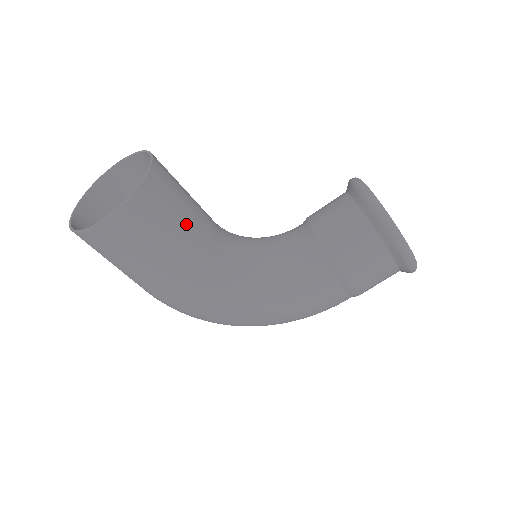
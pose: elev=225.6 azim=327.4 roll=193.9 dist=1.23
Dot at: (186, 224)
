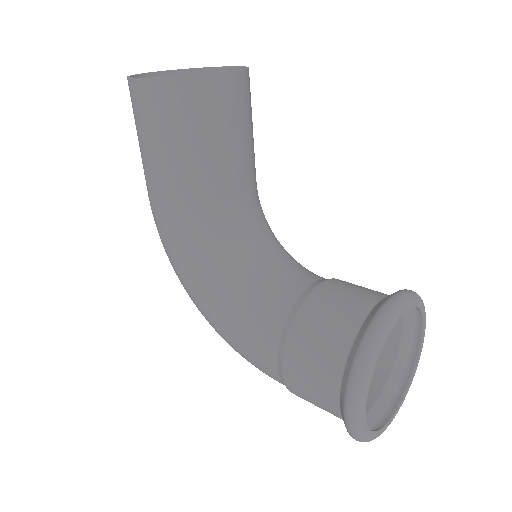
Dot at: (202, 153)
